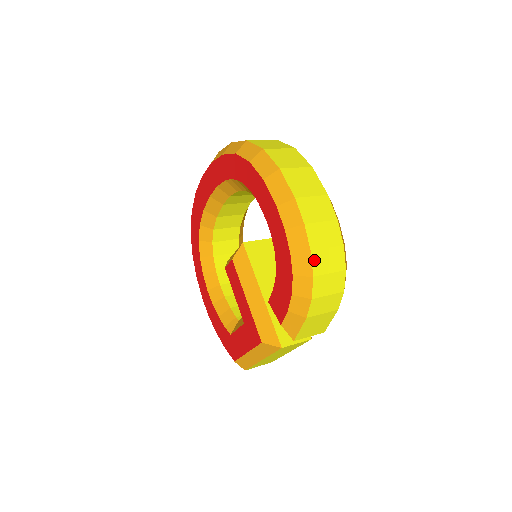
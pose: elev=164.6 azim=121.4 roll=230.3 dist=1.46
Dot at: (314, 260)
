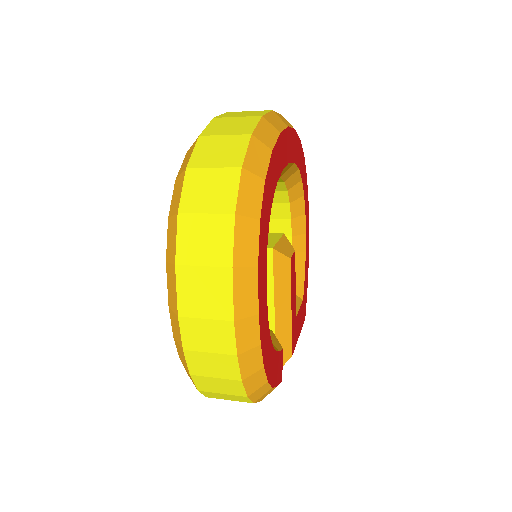
Dot at: (197, 381)
